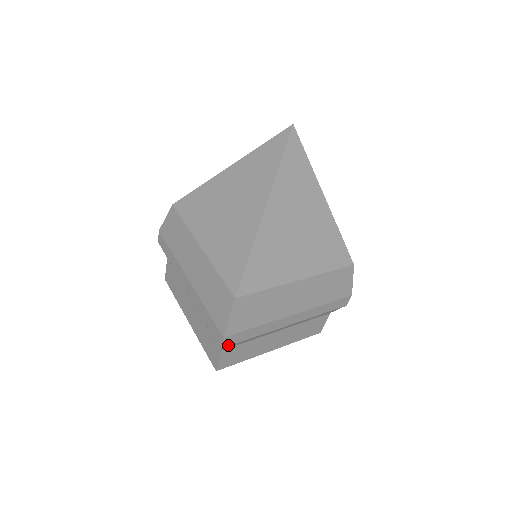
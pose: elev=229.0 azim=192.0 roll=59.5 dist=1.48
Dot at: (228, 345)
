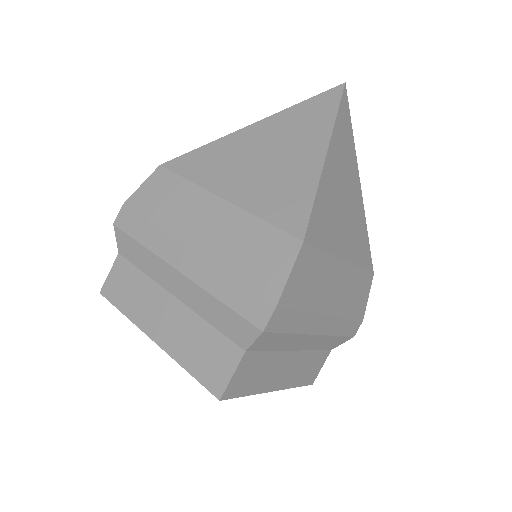
Dot at: (270, 330)
